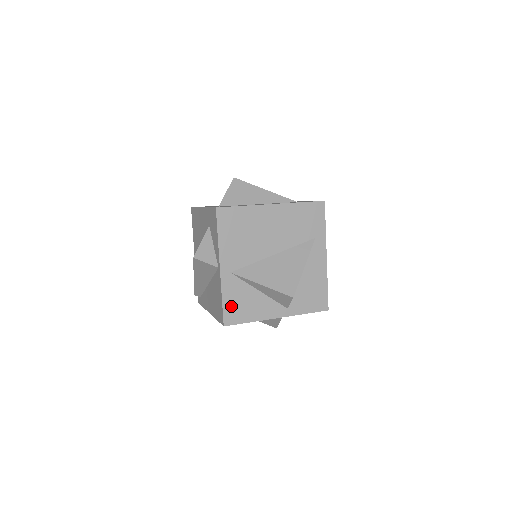
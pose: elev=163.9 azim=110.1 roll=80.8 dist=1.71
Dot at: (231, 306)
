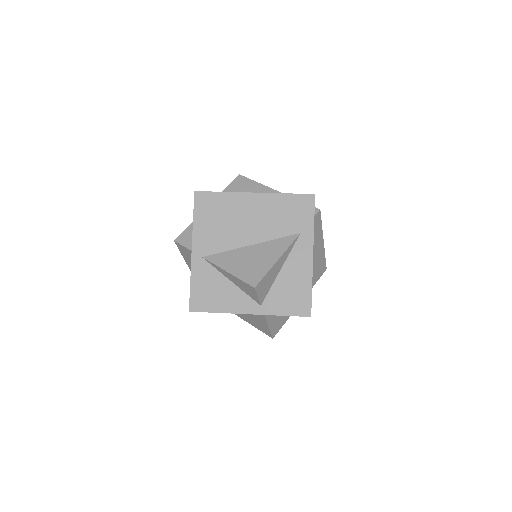
Dot at: (199, 292)
